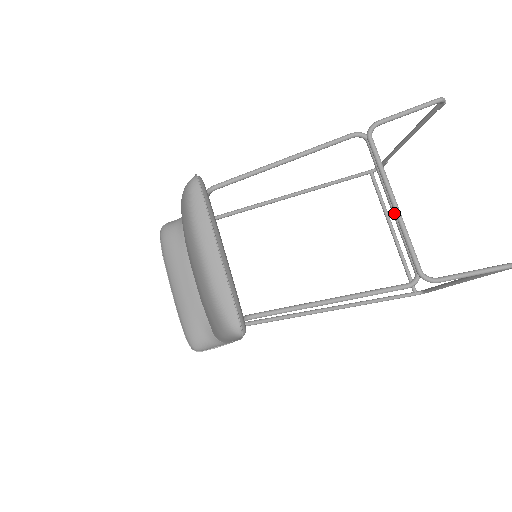
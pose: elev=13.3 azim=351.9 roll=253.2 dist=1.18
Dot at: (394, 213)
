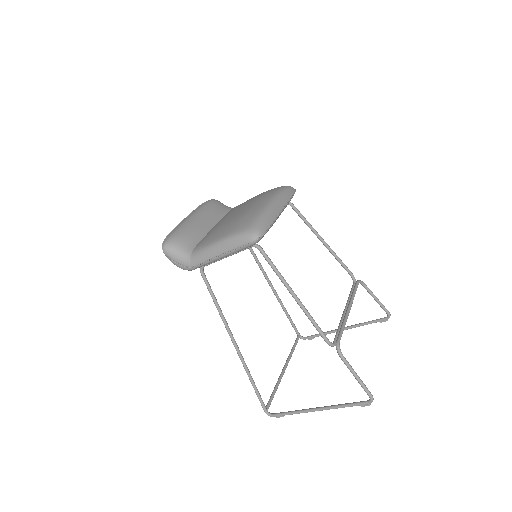
Dot at: (345, 313)
